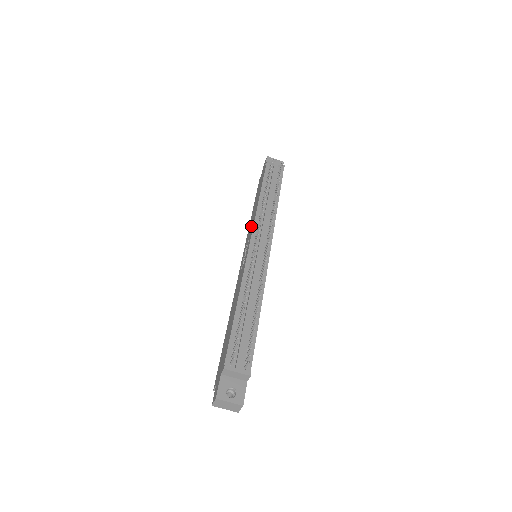
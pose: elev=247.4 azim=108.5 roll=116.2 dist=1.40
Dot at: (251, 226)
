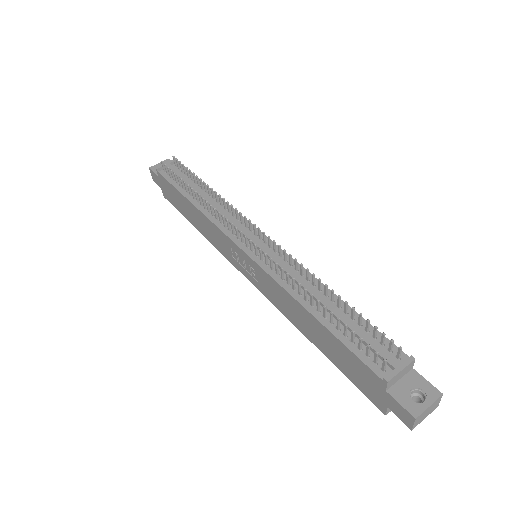
Dot at: (217, 236)
